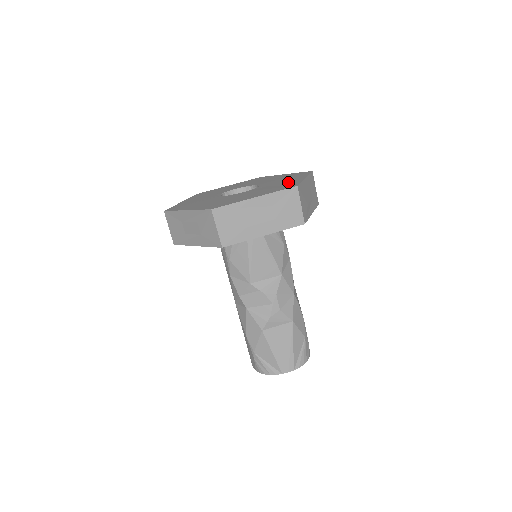
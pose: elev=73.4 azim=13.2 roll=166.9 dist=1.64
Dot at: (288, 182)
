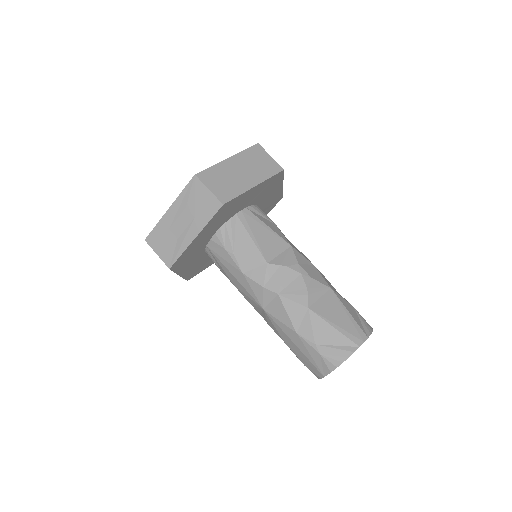
Dot at: occluded
